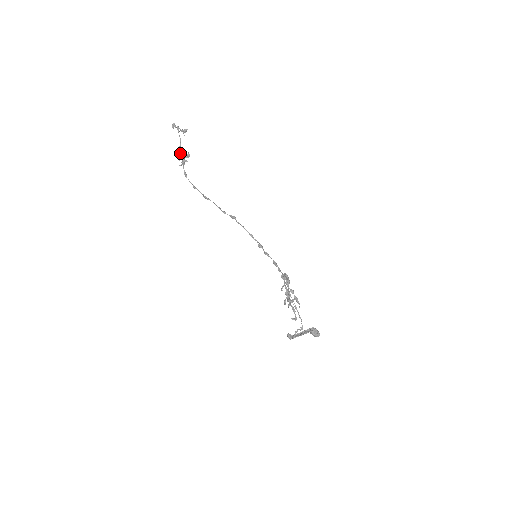
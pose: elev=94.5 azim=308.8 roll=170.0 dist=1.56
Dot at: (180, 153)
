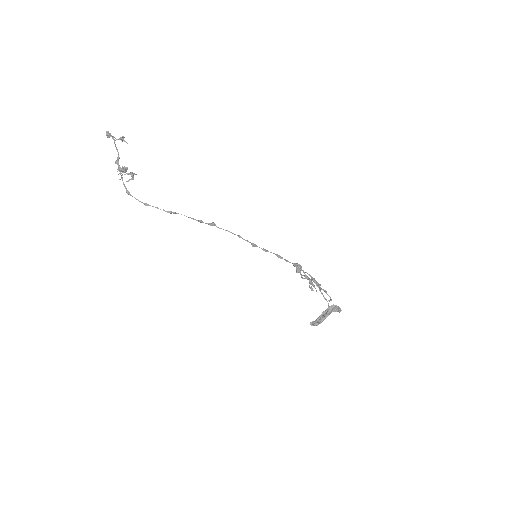
Dot at: (120, 167)
